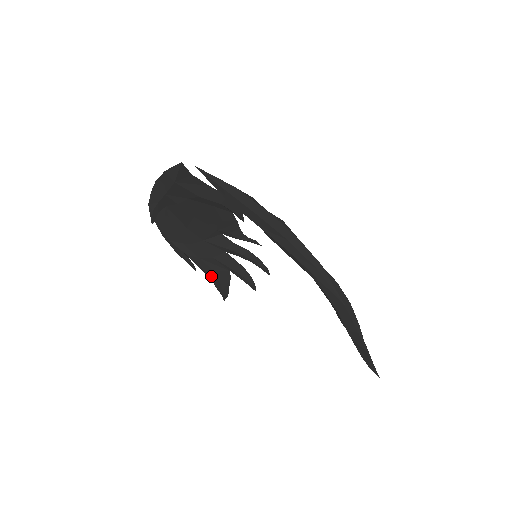
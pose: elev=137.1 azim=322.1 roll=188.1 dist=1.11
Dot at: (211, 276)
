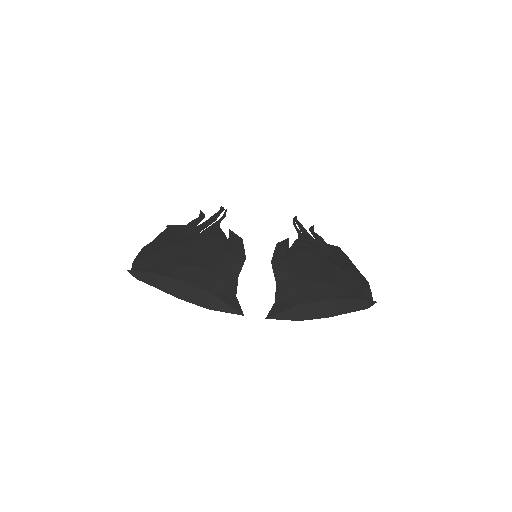
Dot at: occluded
